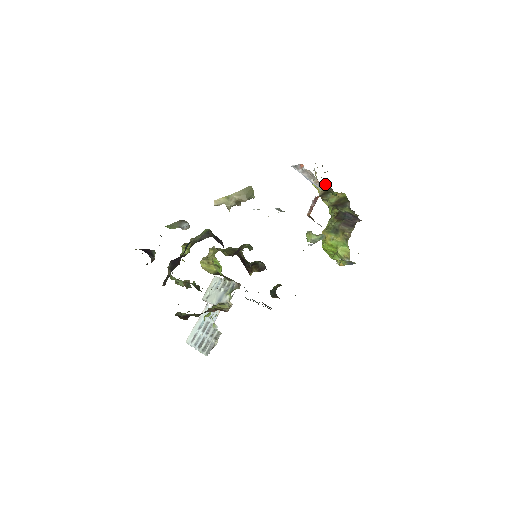
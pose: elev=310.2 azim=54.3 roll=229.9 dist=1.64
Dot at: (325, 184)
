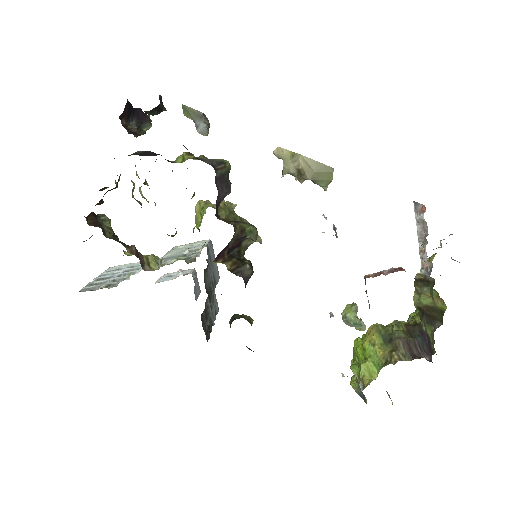
Dot at: (432, 265)
